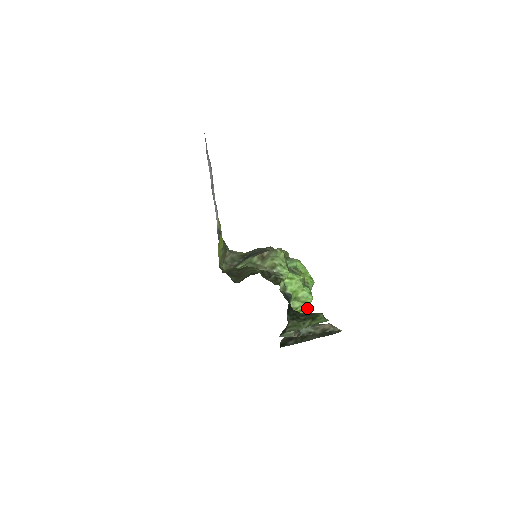
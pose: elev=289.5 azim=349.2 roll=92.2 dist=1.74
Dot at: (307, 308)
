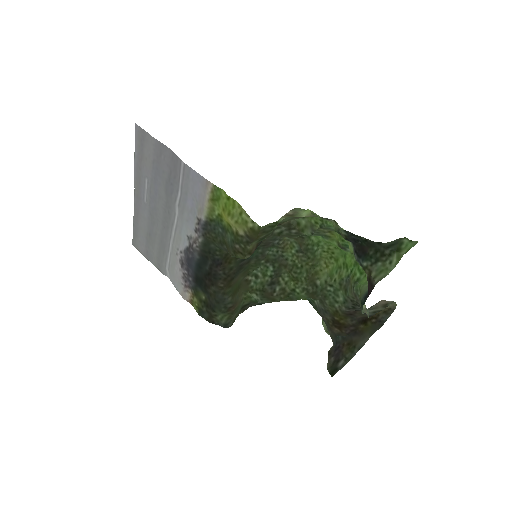
Dot at: occluded
